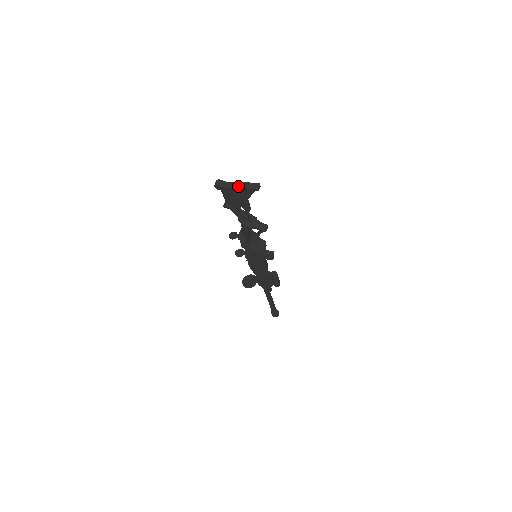
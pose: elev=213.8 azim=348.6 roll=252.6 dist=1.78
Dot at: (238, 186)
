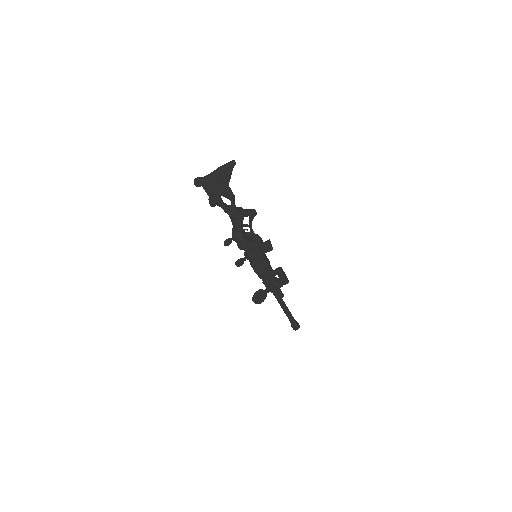
Dot at: (216, 172)
